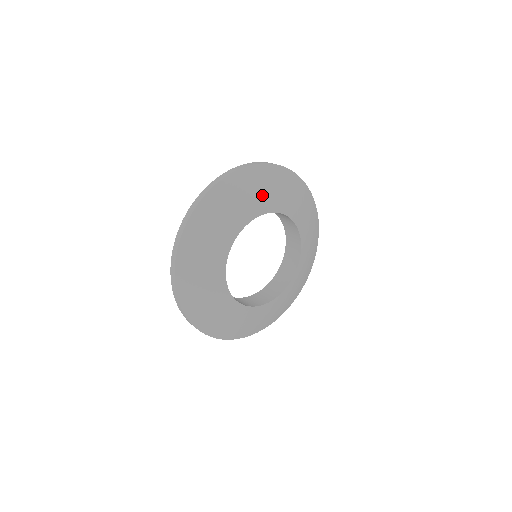
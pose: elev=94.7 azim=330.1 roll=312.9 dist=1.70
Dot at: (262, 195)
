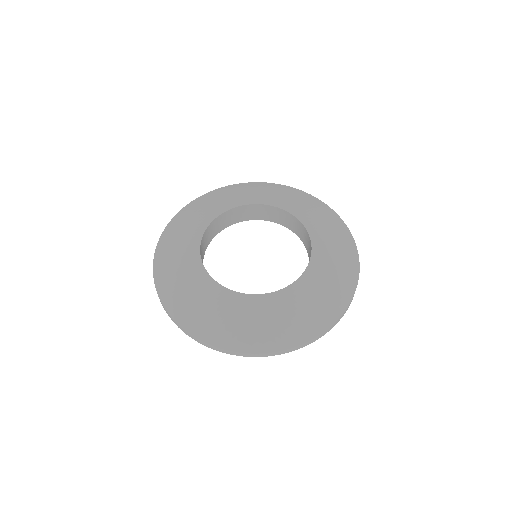
Dot at: (302, 207)
